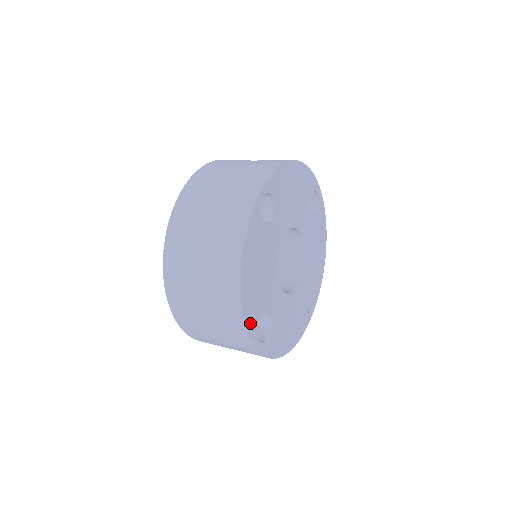
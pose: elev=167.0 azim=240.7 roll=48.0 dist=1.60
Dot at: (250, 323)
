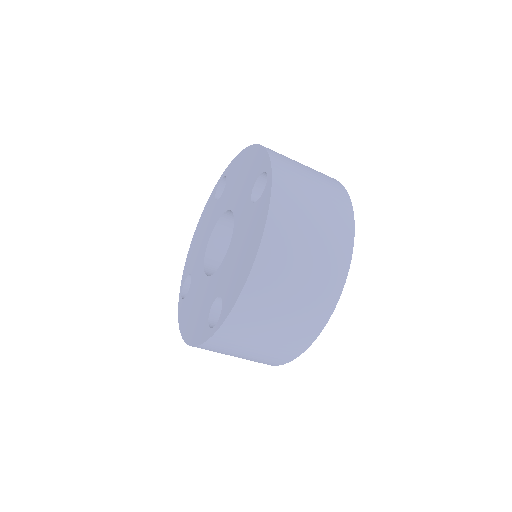
Dot at: occluded
